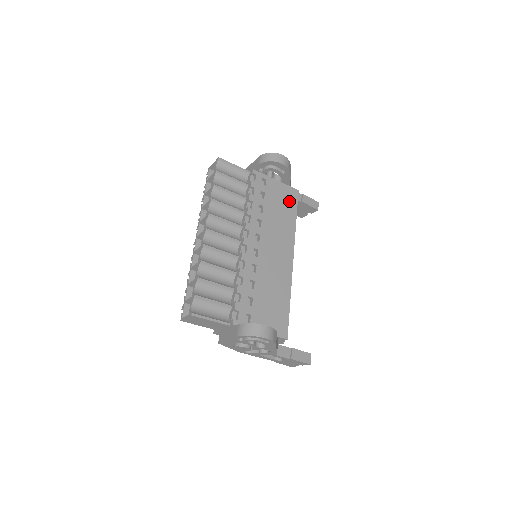
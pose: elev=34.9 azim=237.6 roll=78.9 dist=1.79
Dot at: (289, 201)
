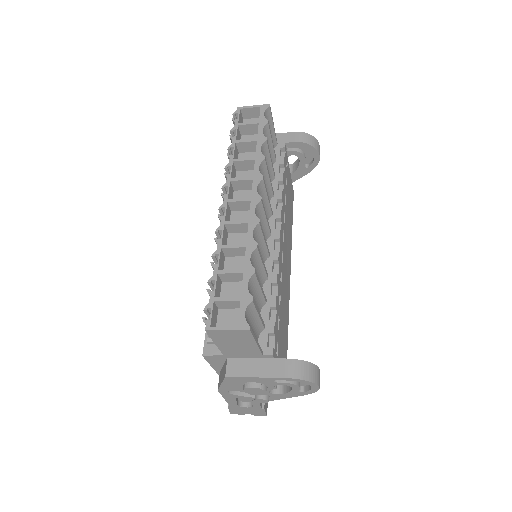
Dot at: (291, 201)
